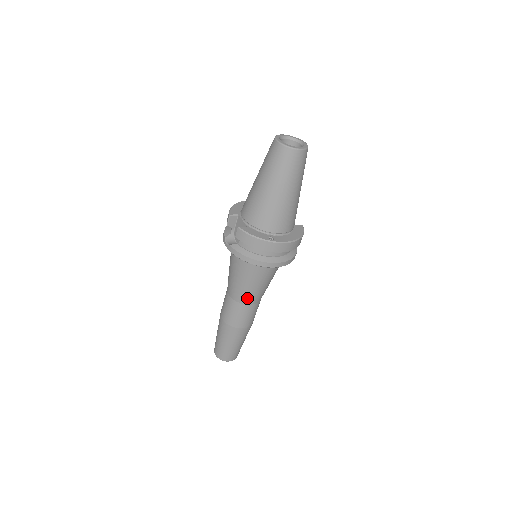
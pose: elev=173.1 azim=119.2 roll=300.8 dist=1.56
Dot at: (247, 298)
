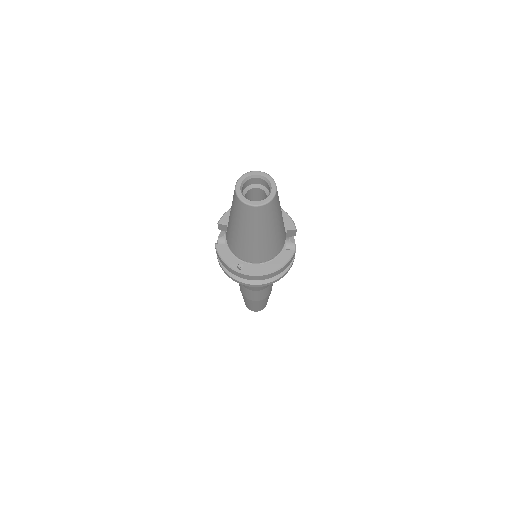
Dot at: (247, 286)
